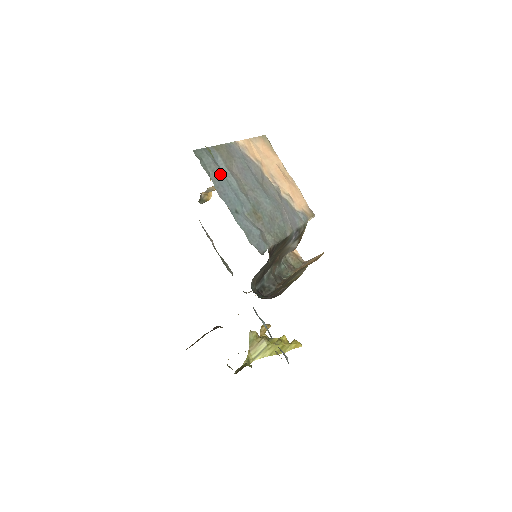
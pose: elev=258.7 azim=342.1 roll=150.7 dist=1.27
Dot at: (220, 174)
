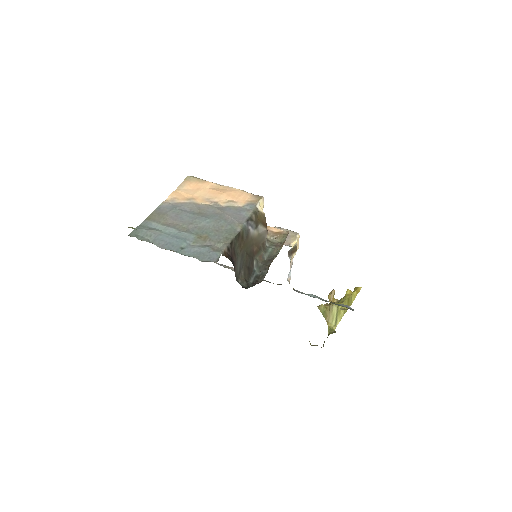
Dot at: (157, 234)
